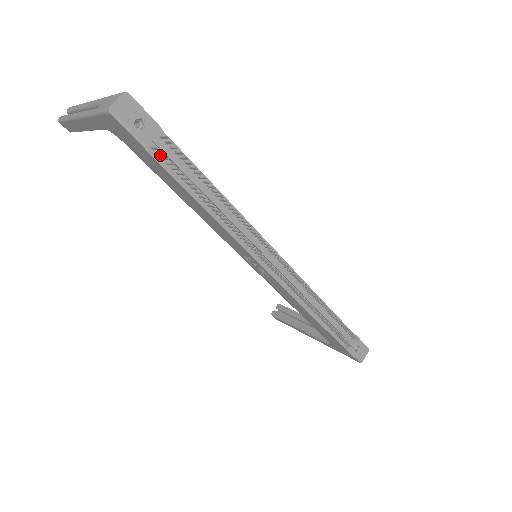
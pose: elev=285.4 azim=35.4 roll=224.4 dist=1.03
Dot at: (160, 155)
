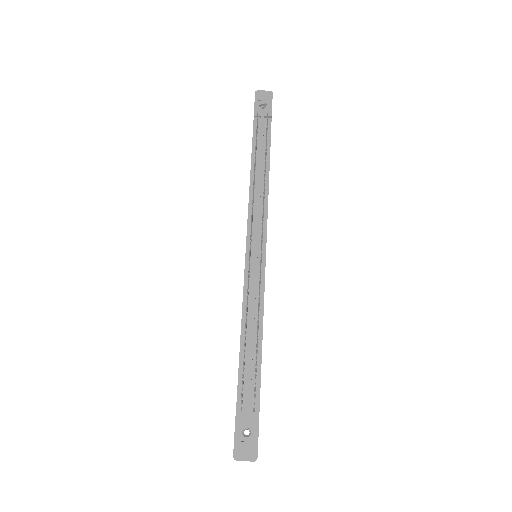
Dot at: (258, 126)
